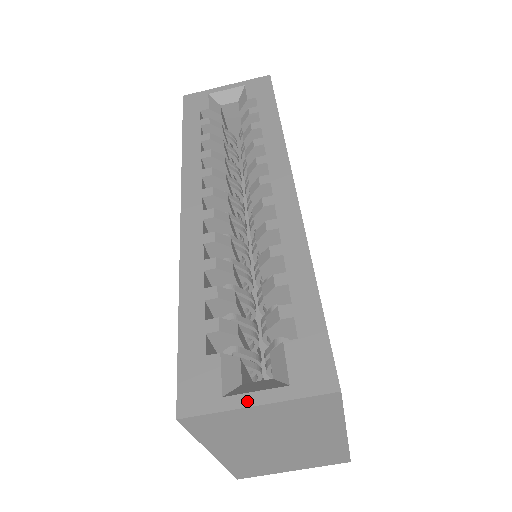
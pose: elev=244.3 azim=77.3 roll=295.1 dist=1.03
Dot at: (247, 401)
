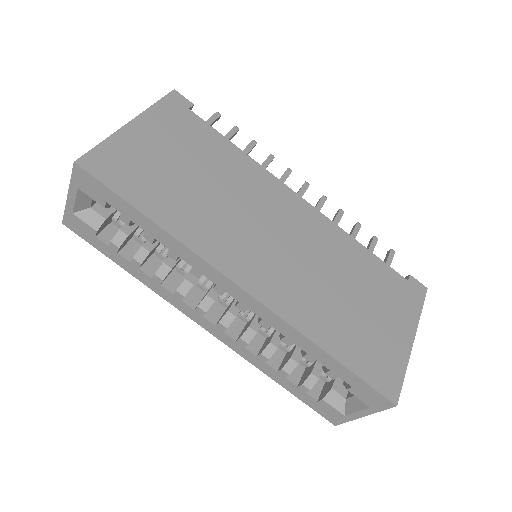
Dot at: (357, 416)
